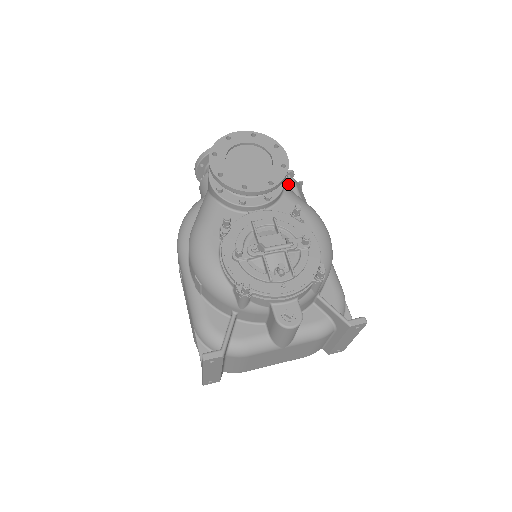
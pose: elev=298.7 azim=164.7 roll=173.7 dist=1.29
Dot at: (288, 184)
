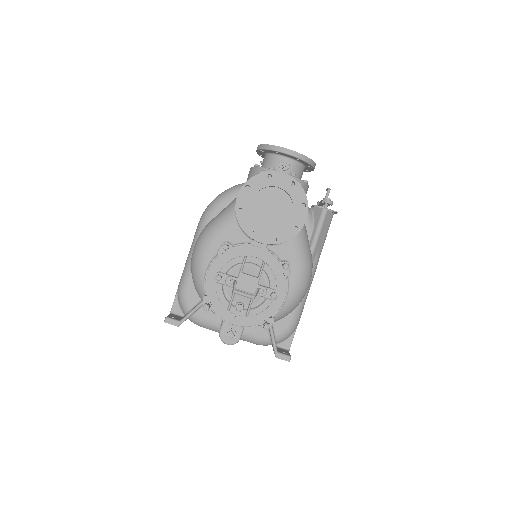
Dot at: (320, 212)
